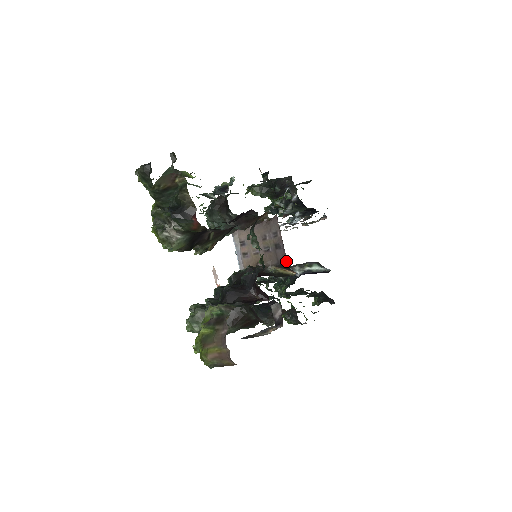
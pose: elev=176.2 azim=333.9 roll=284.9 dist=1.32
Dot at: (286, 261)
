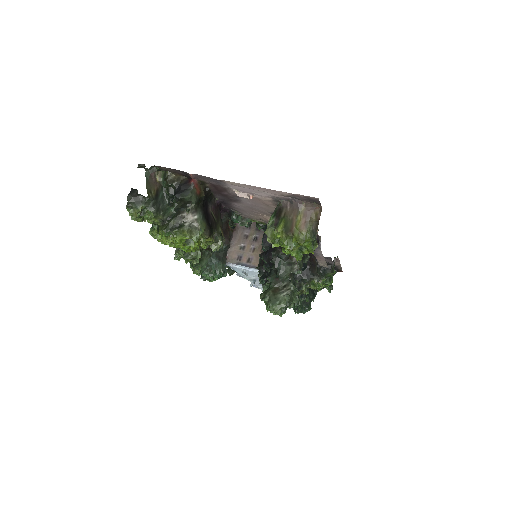
Dot at: occluded
